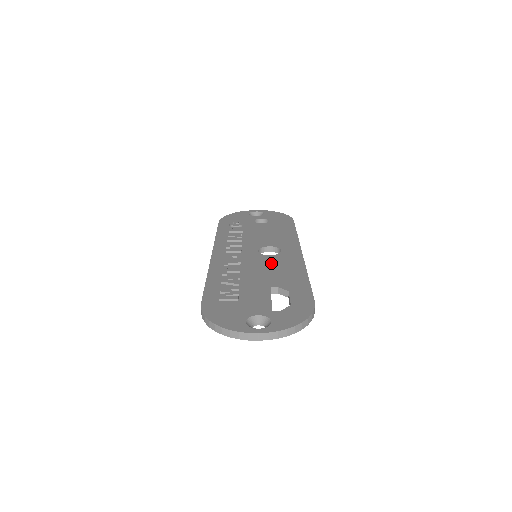
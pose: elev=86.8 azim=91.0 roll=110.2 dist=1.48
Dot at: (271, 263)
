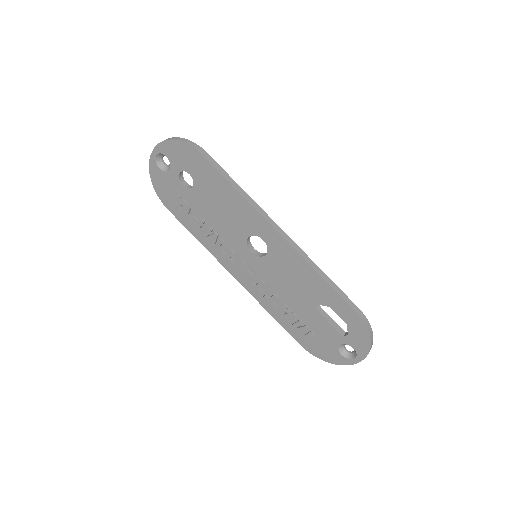
Dot at: (280, 270)
